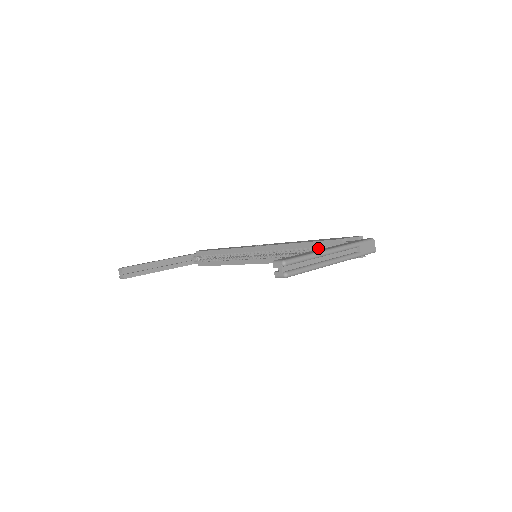
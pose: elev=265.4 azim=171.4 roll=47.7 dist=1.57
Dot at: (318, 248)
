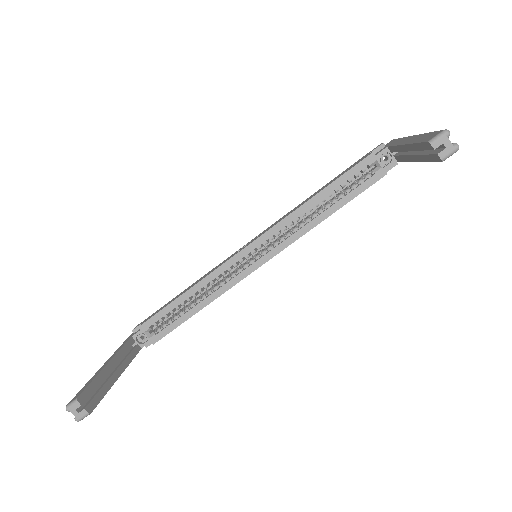
Dot at: (344, 184)
